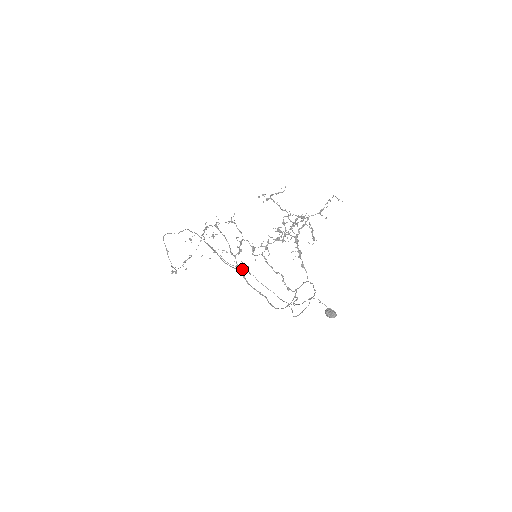
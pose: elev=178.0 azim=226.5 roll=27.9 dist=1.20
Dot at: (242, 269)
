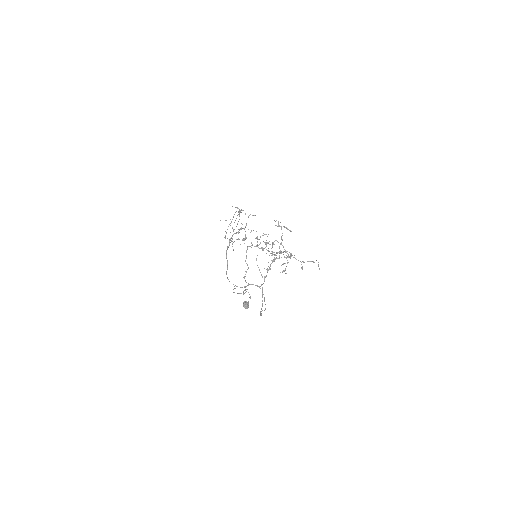
Dot at: (261, 274)
